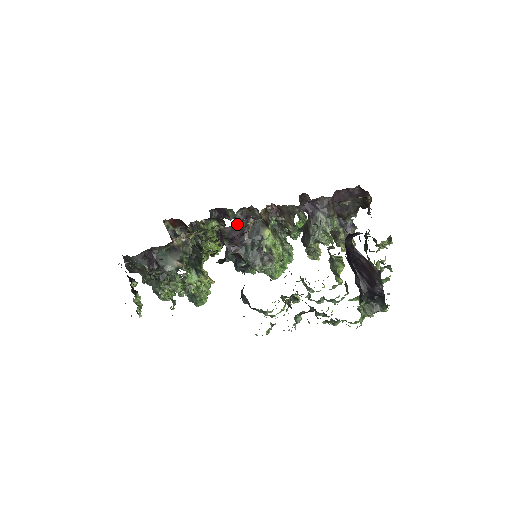
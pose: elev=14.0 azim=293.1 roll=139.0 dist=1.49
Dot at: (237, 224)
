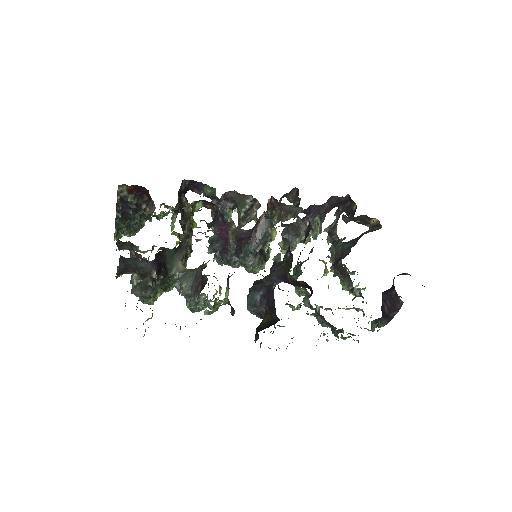
Dot at: occluded
